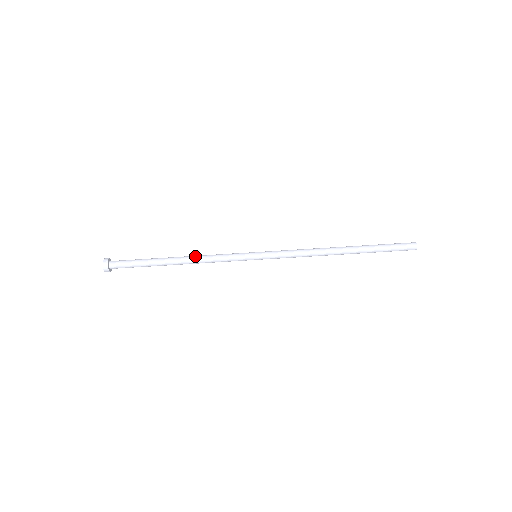
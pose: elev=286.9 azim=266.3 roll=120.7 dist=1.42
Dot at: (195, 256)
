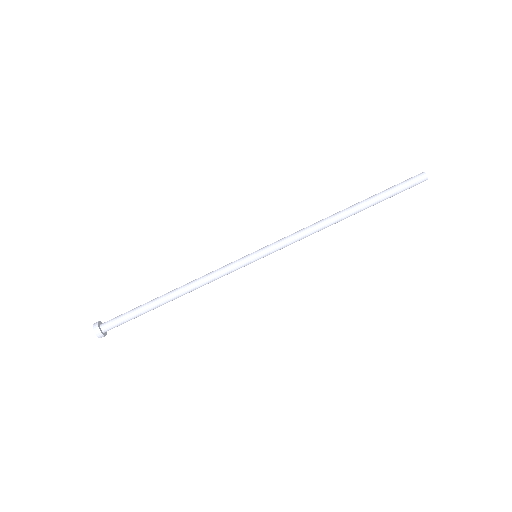
Dot at: (192, 287)
